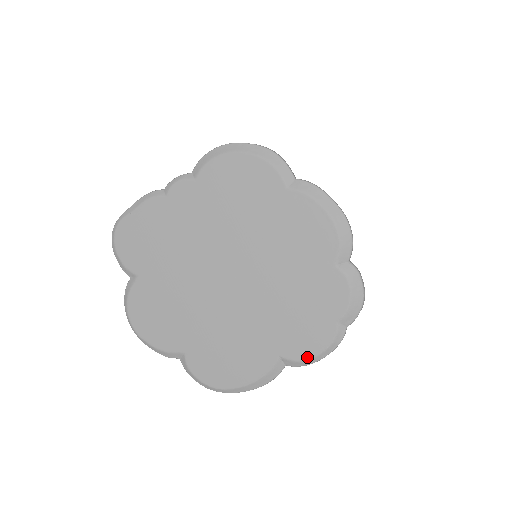
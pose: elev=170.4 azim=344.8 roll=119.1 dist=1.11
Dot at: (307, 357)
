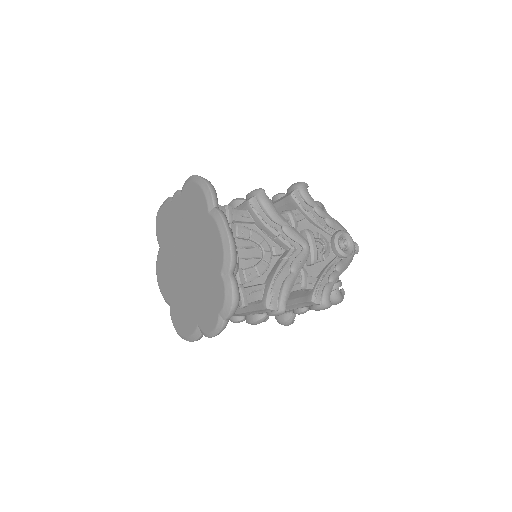
Dot at: (207, 331)
